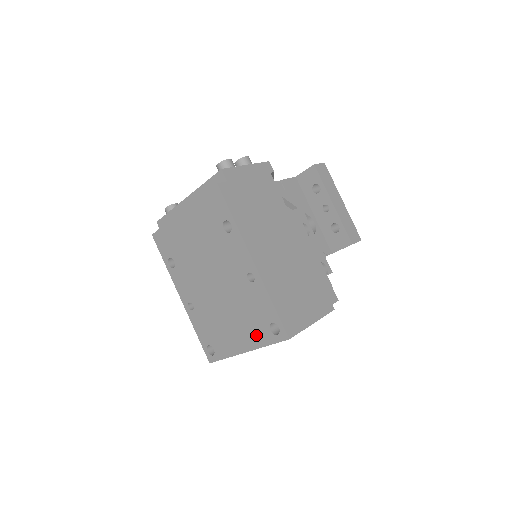
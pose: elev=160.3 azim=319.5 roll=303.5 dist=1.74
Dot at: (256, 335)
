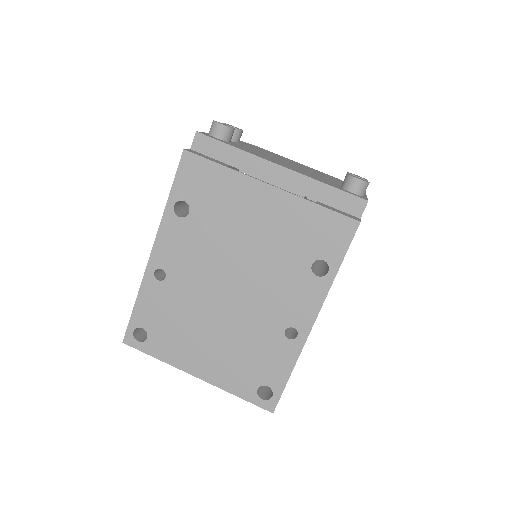
Dot at: (232, 377)
